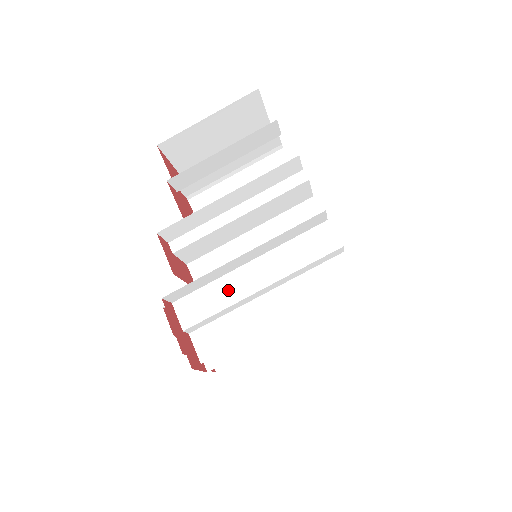
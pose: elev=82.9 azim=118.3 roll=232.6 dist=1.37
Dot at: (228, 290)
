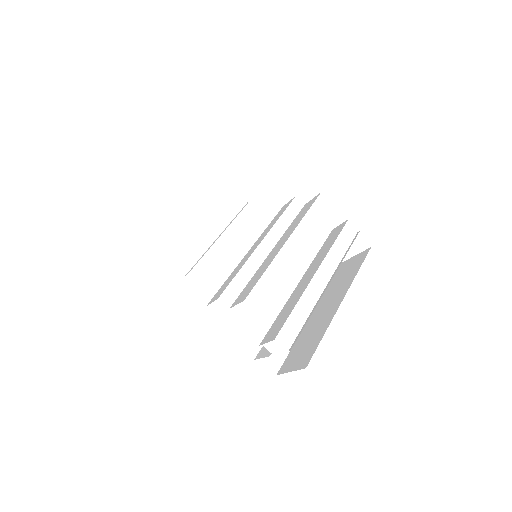
Dot at: (240, 265)
